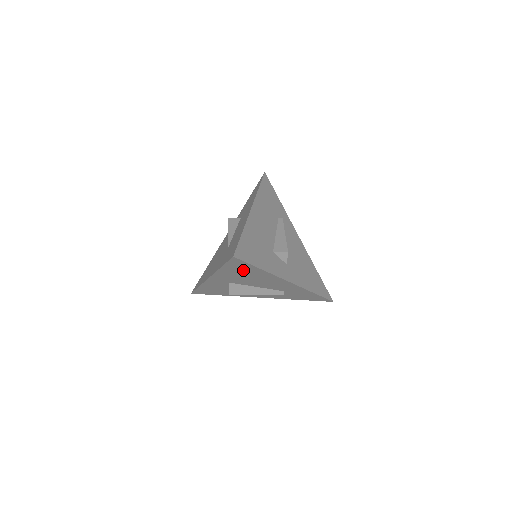
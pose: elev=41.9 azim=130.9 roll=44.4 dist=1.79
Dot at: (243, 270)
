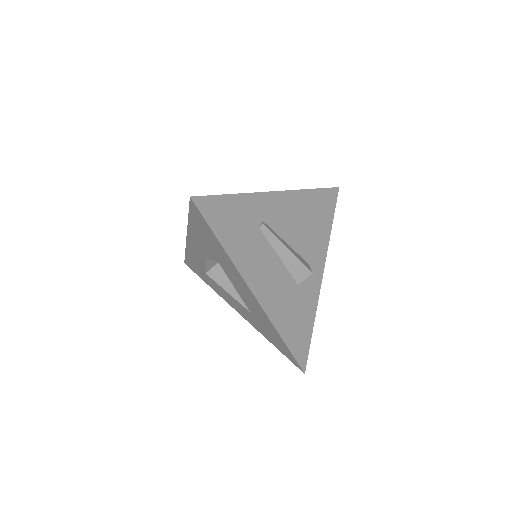
Dot at: occluded
